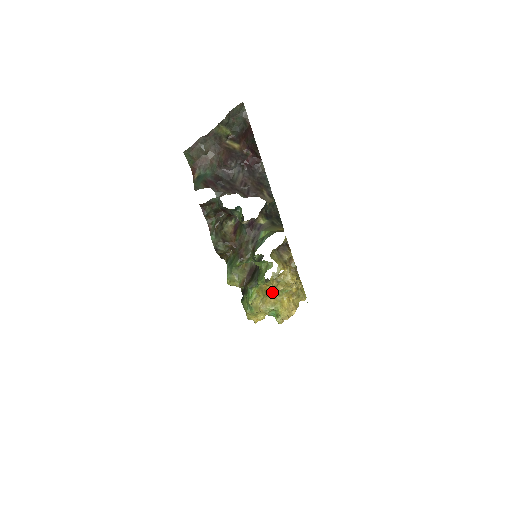
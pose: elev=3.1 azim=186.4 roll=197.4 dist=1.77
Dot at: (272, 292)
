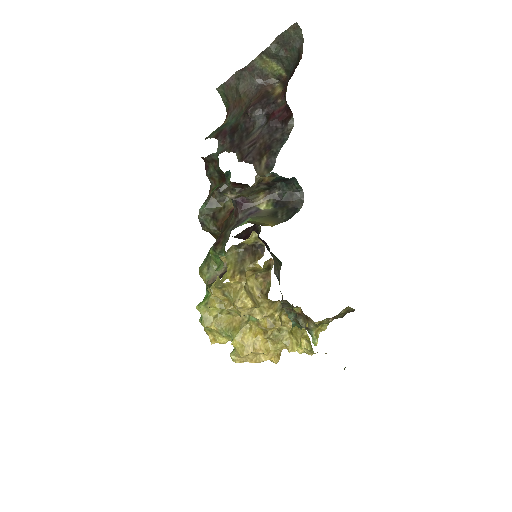
Dot at: occluded
